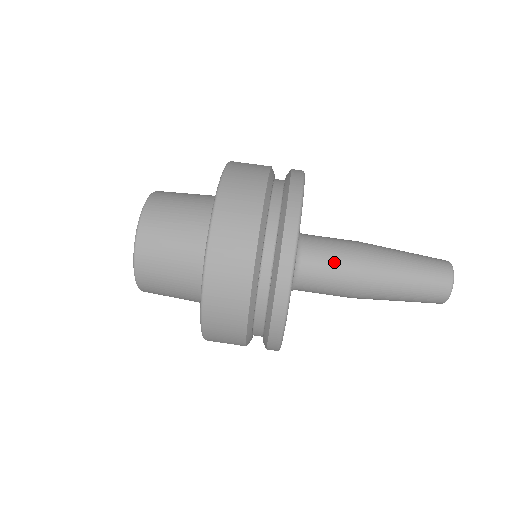
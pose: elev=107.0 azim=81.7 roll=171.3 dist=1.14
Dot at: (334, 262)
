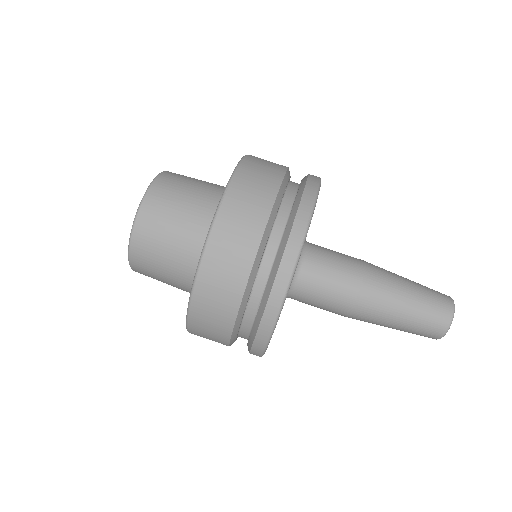
Dot at: (331, 287)
